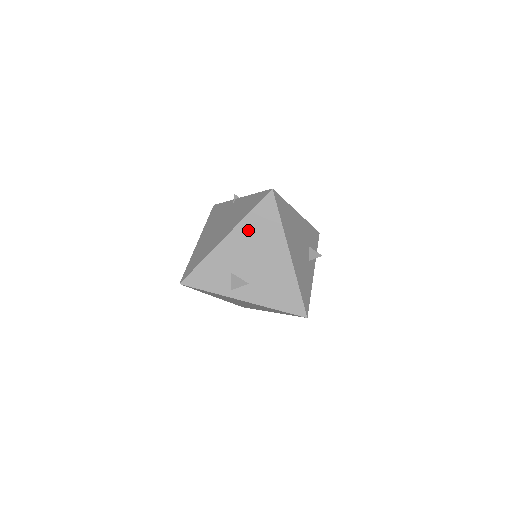
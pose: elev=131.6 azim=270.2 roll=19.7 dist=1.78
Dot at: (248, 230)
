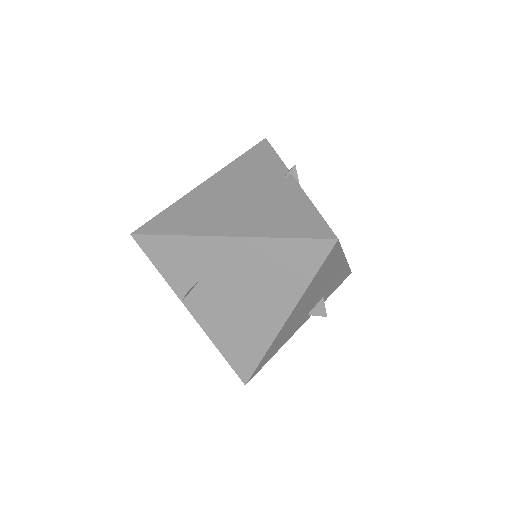
Dot at: (263, 254)
